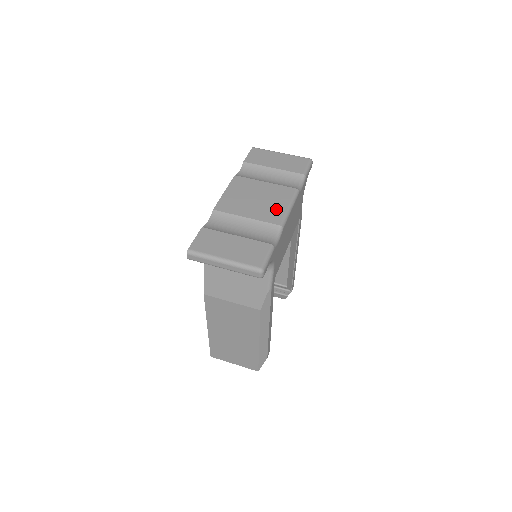
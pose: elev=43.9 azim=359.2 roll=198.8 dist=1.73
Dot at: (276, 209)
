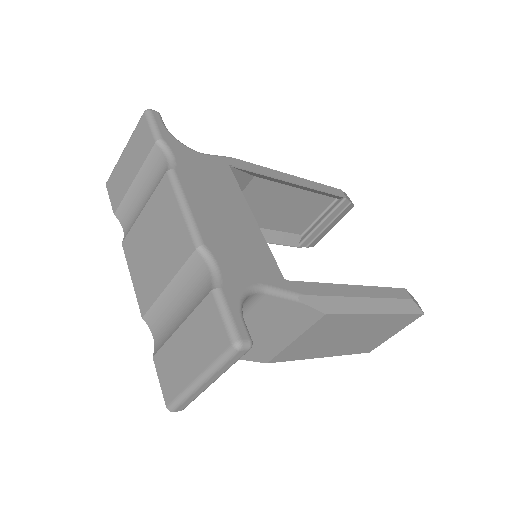
Dot at: (175, 231)
